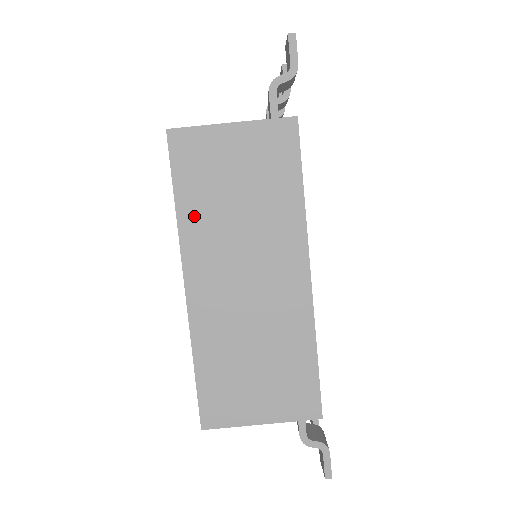
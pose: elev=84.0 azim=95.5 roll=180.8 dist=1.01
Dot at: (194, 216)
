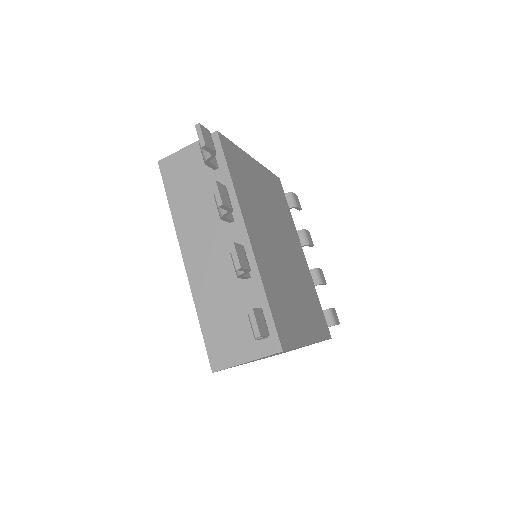
Dot at: occluded
